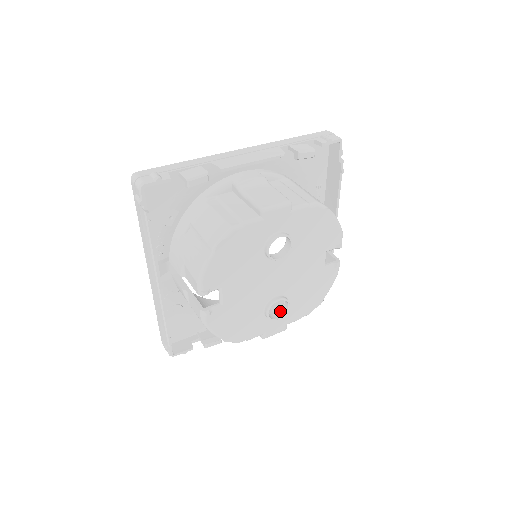
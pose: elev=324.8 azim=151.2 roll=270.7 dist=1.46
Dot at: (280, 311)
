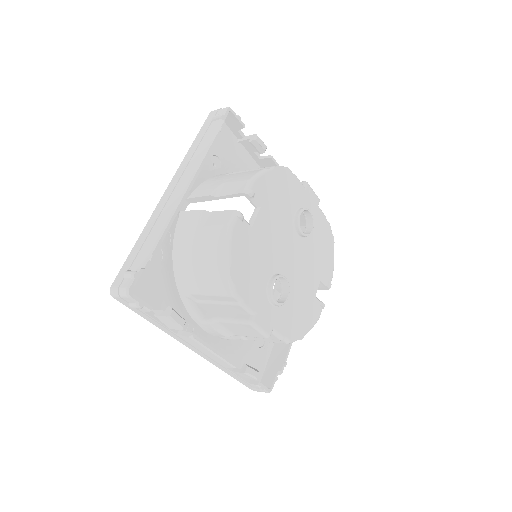
Dot at: occluded
